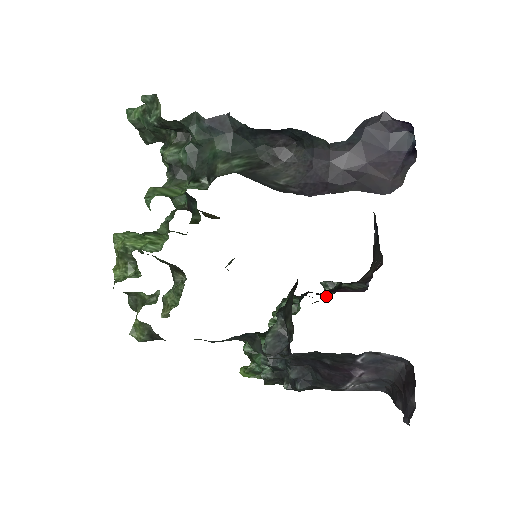
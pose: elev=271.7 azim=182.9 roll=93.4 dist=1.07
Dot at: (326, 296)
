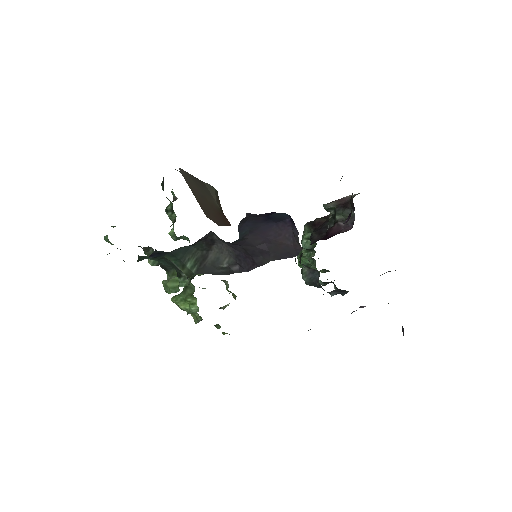
Dot at: occluded
